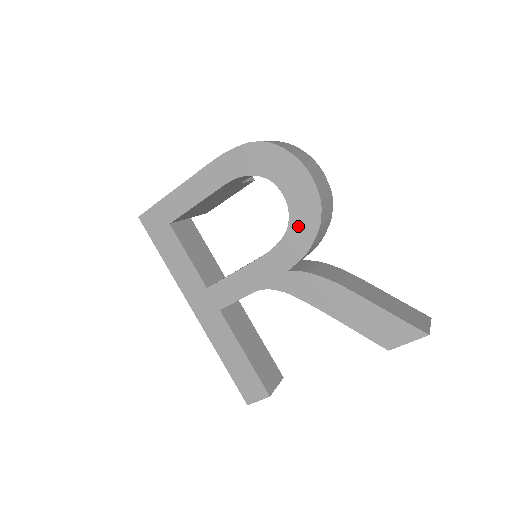
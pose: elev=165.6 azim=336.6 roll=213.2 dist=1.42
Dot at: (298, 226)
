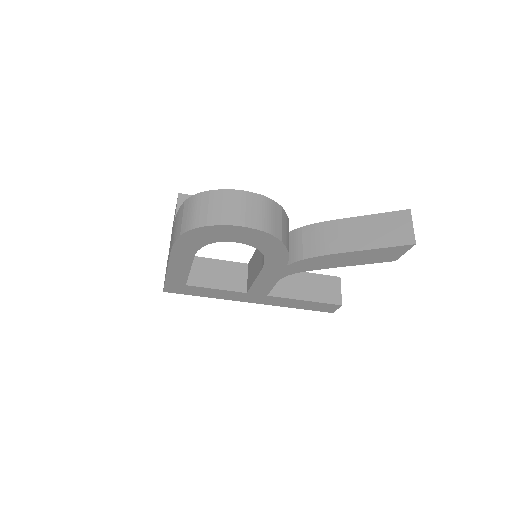
Dot at: (267, 248)
